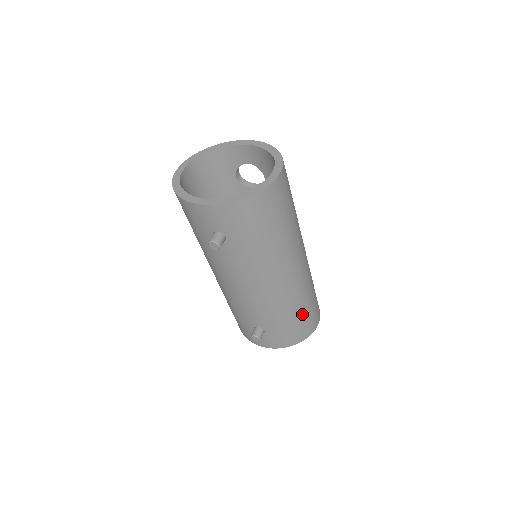
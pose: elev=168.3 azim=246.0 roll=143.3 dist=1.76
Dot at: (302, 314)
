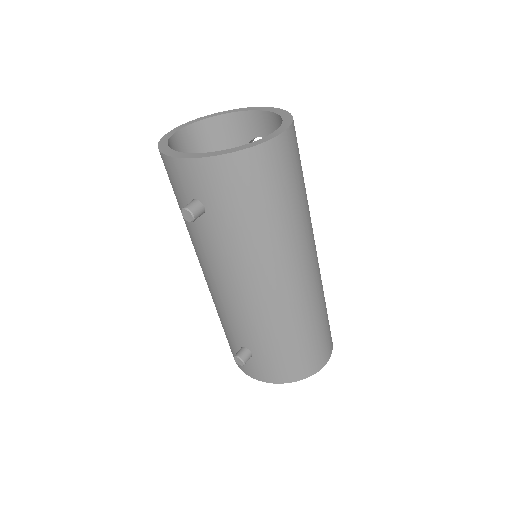
Dot at: (302, 342)
